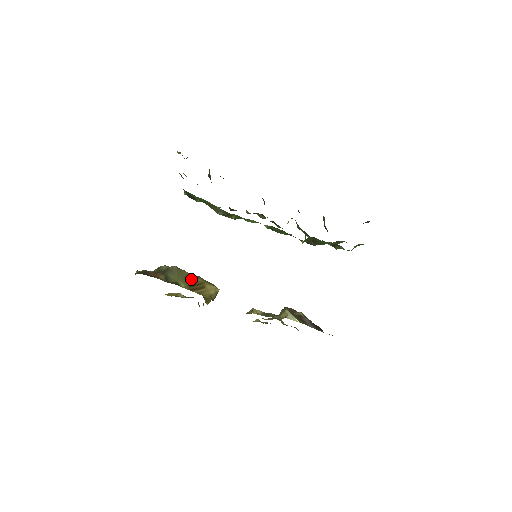
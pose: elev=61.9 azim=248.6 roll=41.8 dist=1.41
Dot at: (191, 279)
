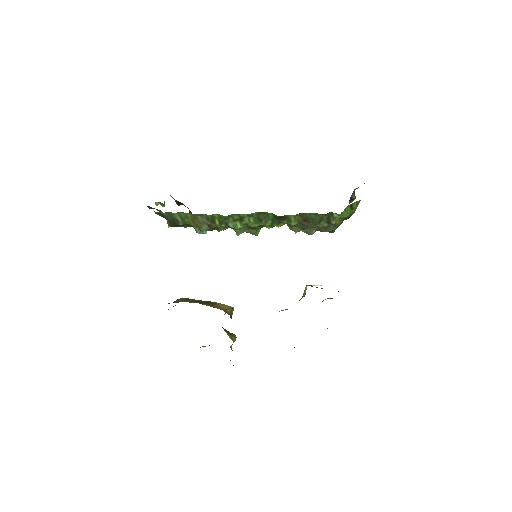
Dot at: (199, 301)
